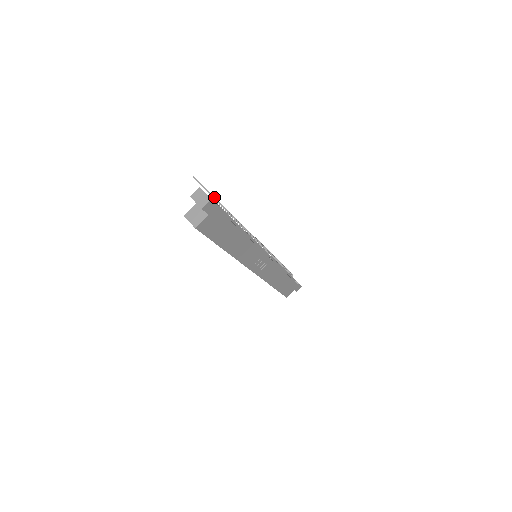
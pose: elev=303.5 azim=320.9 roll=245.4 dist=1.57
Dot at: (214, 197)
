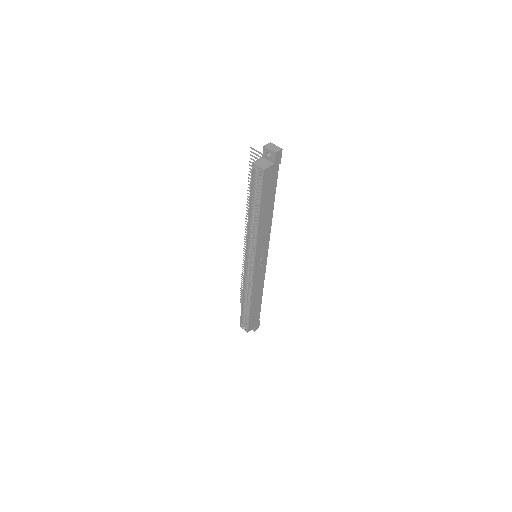
Dot at: occluded
